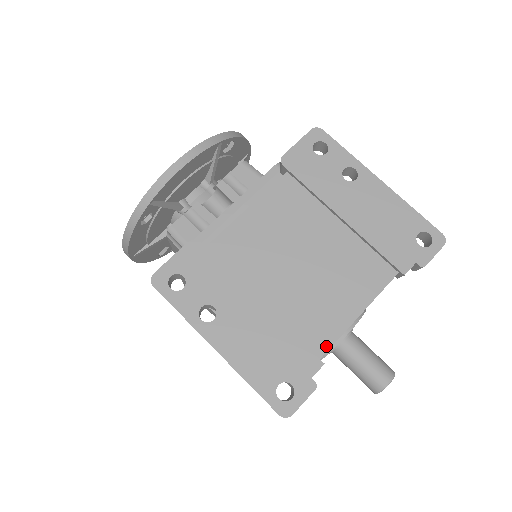
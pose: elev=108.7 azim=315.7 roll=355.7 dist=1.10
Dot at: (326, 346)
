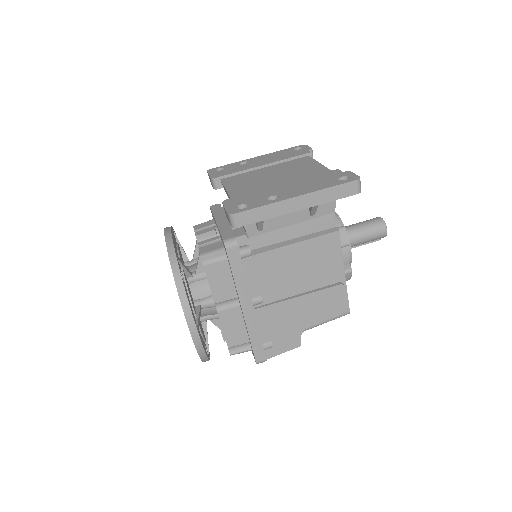
Dot at: occluded
